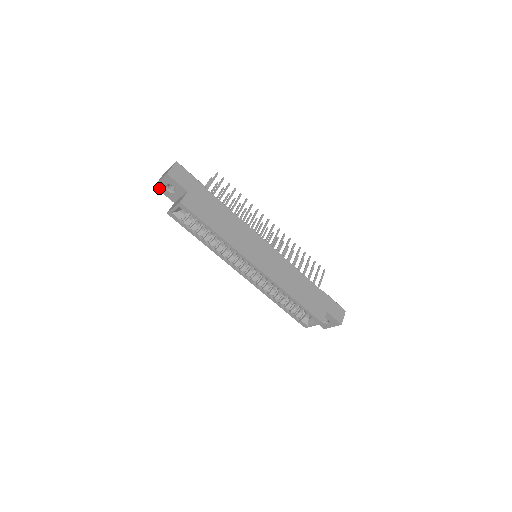
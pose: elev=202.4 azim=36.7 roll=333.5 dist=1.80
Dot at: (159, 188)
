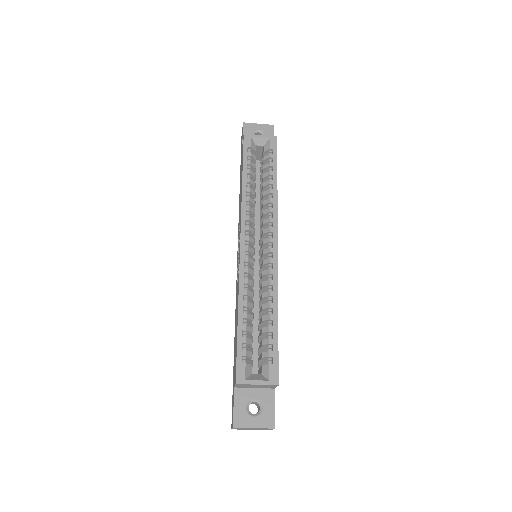
Dot at: (246, 127)
